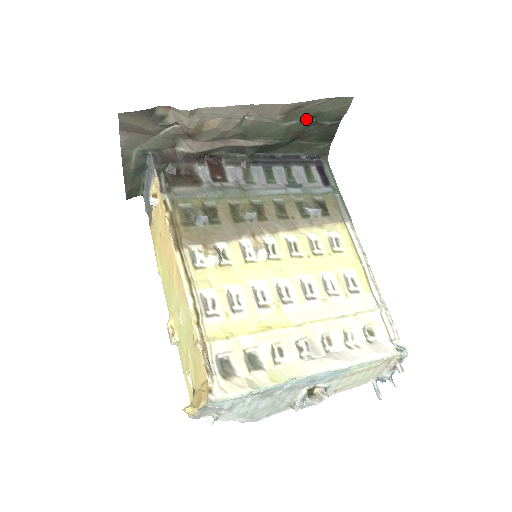
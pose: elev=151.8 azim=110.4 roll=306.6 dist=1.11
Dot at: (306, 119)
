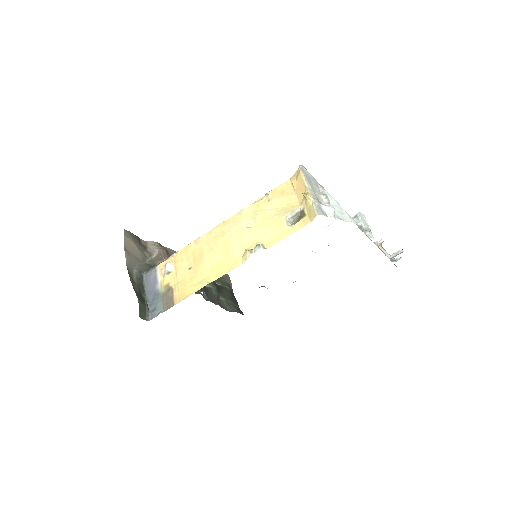
Dot at: (216, 283)
